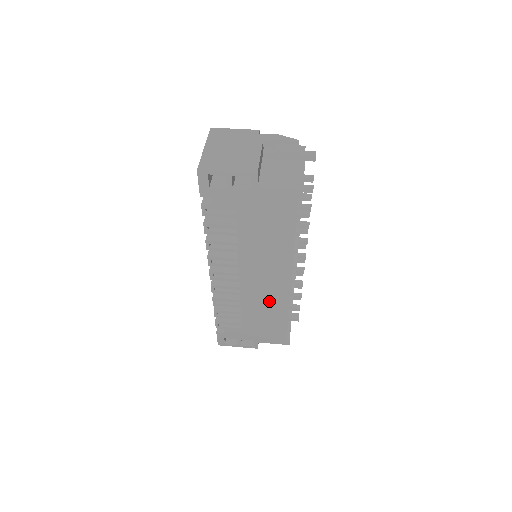
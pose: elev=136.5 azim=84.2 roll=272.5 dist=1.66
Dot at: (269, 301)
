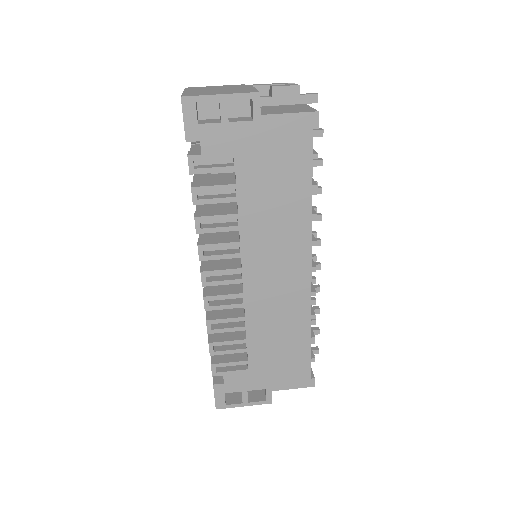
Dot at: (283, 311)
